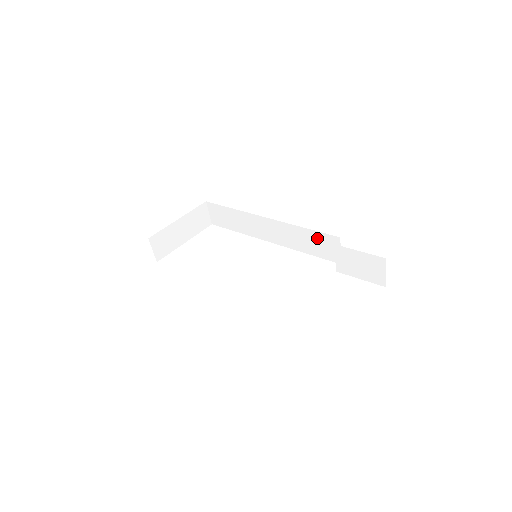
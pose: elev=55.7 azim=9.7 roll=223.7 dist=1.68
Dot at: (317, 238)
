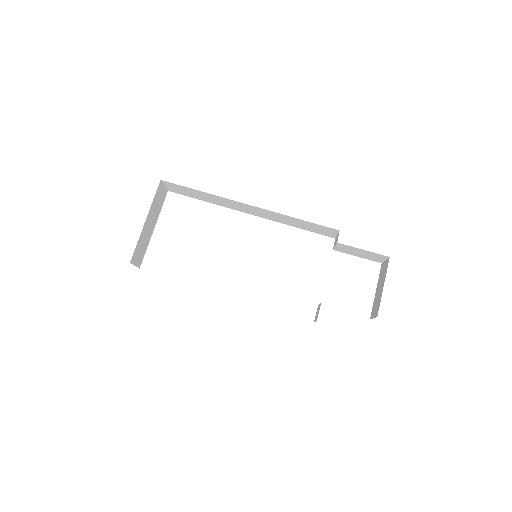
Dot at: (312, 225)
